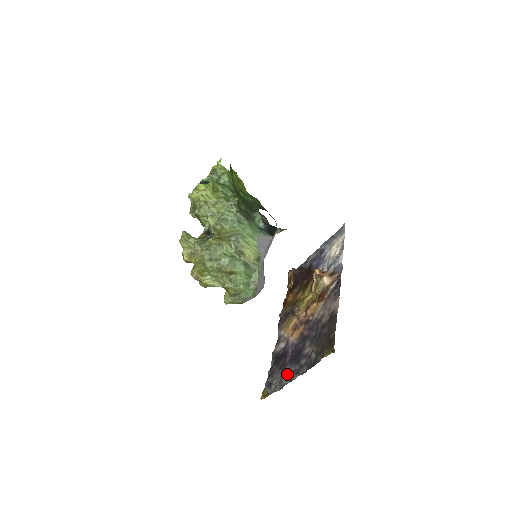
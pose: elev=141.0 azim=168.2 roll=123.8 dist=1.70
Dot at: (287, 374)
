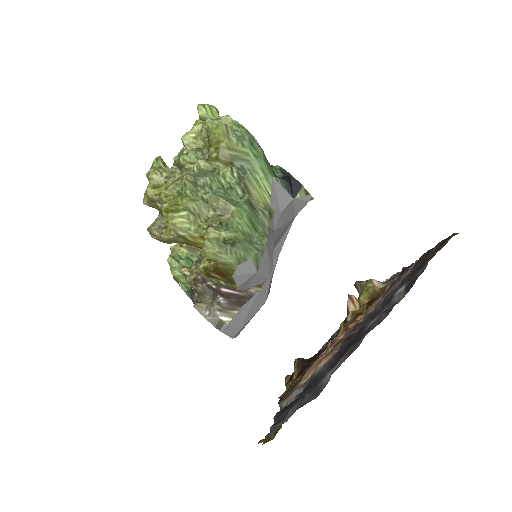
Dot at: occluded
